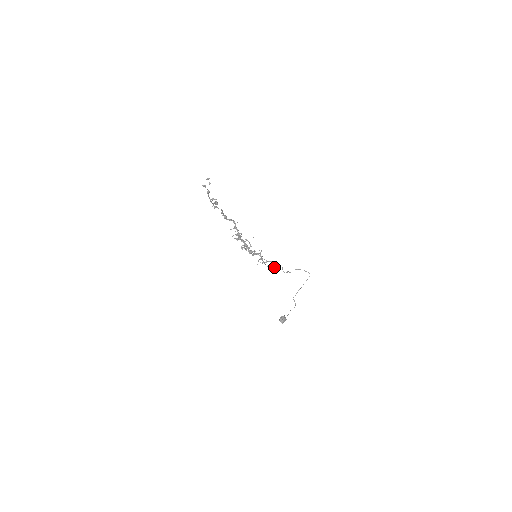
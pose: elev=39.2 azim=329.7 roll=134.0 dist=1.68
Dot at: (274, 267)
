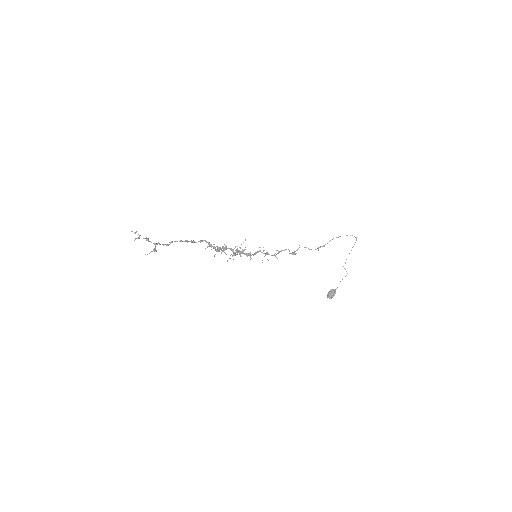
Dot at: (292, 253)
